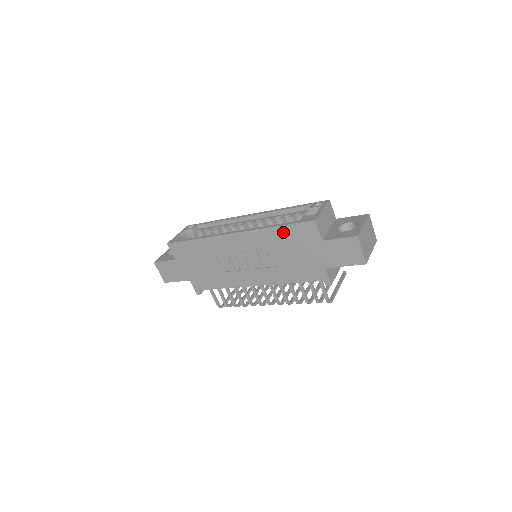
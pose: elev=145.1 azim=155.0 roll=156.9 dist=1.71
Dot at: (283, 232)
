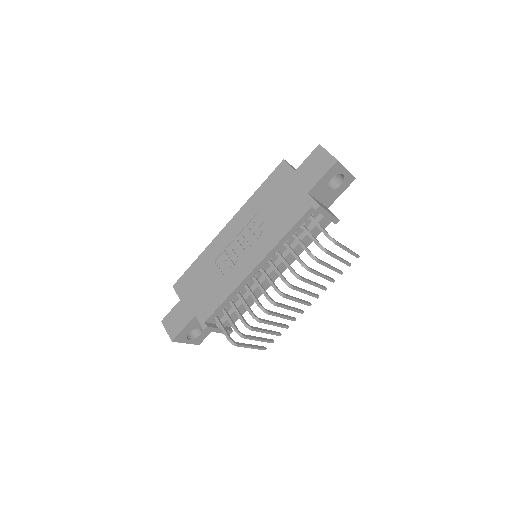
Dot at: (264, 190)
